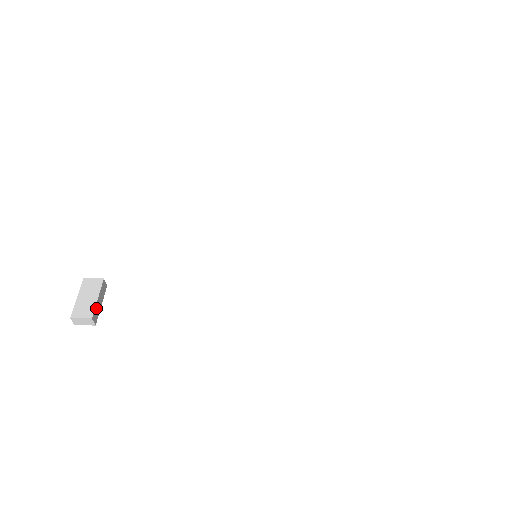
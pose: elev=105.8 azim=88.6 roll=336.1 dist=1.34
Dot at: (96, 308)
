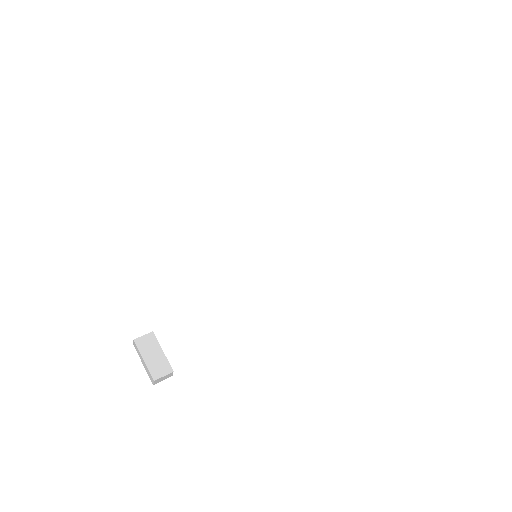
Dot at: (167, 361)
